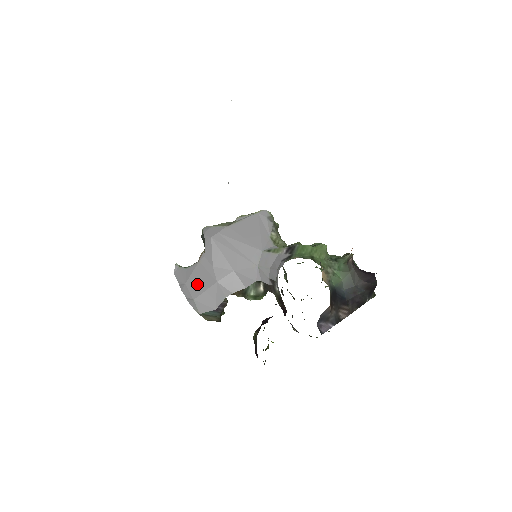
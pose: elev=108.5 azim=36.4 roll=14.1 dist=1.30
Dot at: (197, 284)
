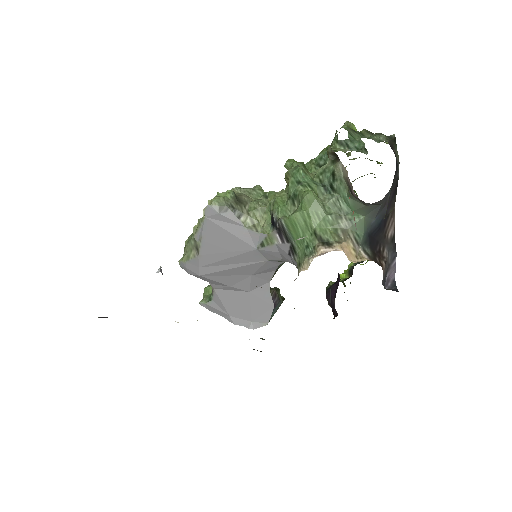
Dot at: (238, 308)
